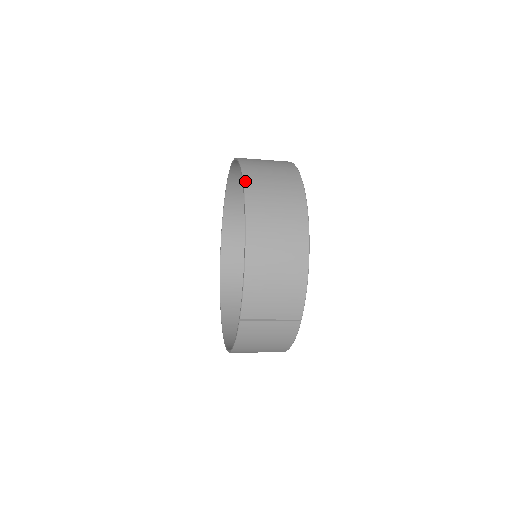
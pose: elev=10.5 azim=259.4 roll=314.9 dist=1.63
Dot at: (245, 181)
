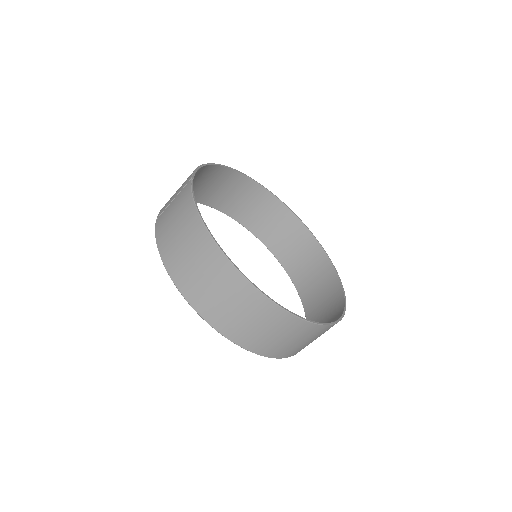
Dot at: (221, 209)
